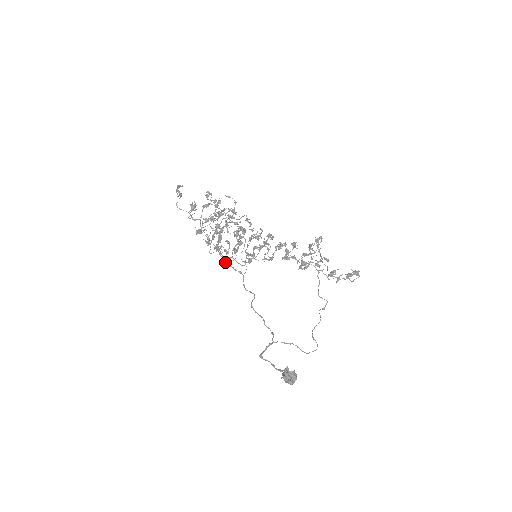
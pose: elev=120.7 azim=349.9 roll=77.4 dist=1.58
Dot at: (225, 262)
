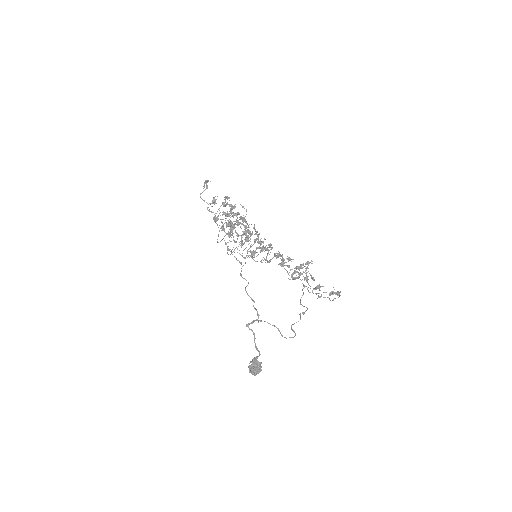
Dot at: occluded
